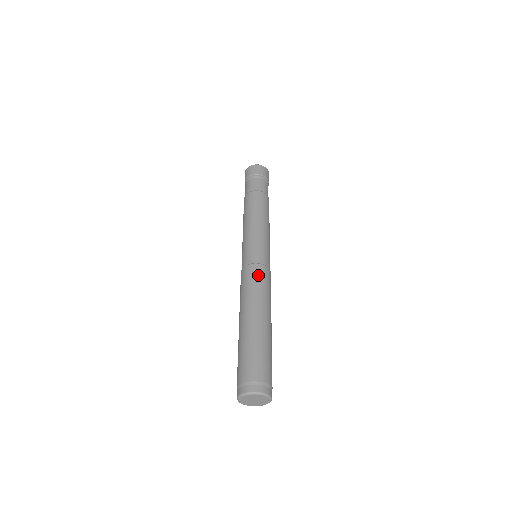
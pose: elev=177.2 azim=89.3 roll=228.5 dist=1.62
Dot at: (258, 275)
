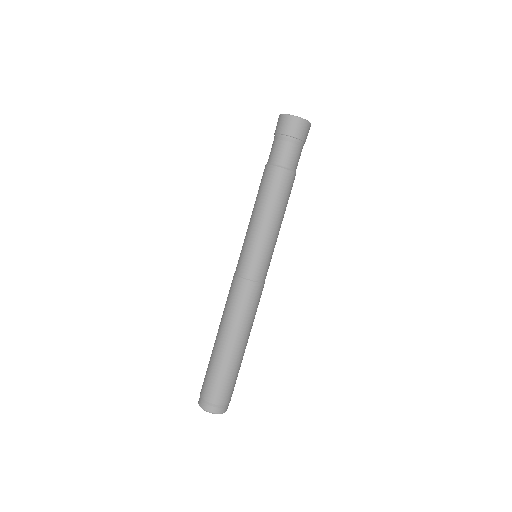
Dot at: (244, 295)
